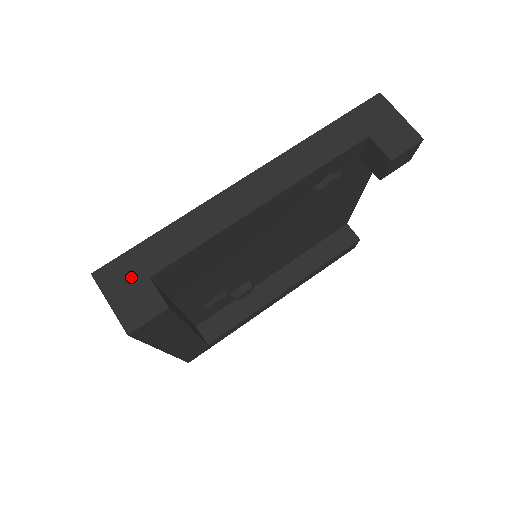
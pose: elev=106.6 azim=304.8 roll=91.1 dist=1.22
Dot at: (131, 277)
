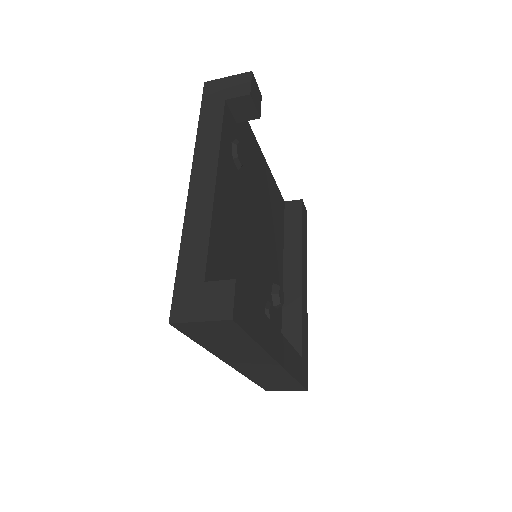
Dot at: (194, 295)
